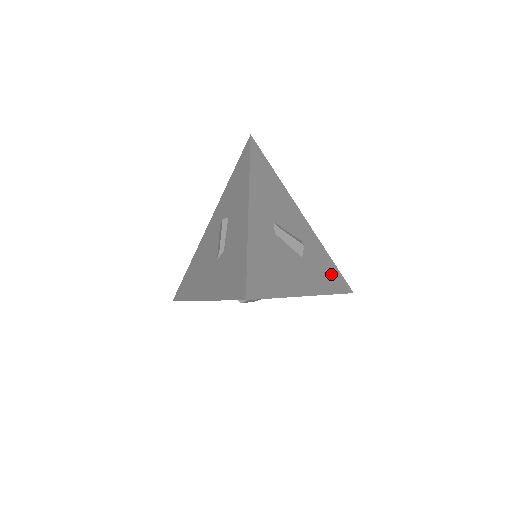
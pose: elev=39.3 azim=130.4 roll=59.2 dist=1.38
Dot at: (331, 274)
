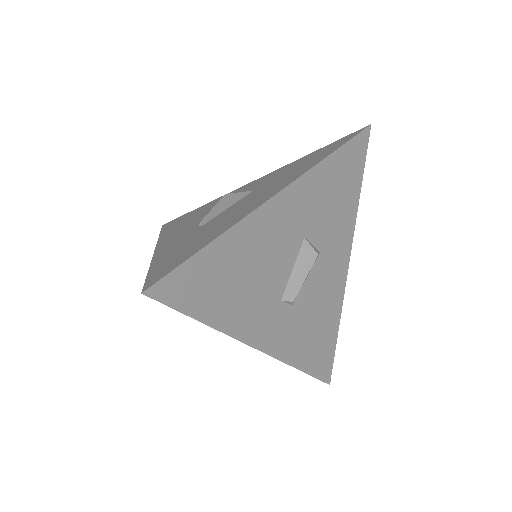
Dot at: (345, 178)
